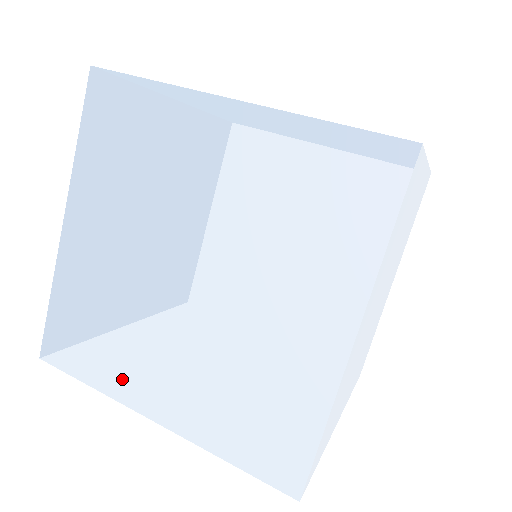
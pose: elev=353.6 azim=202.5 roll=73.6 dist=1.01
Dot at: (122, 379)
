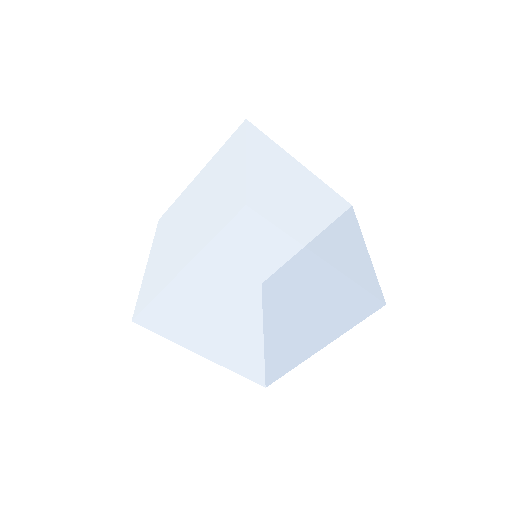
Dot at: (192, 340)
